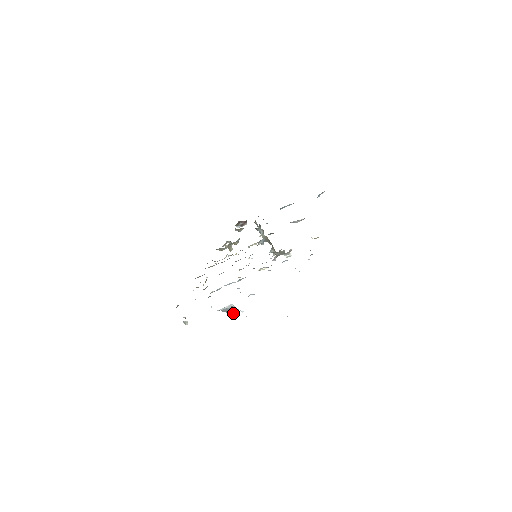
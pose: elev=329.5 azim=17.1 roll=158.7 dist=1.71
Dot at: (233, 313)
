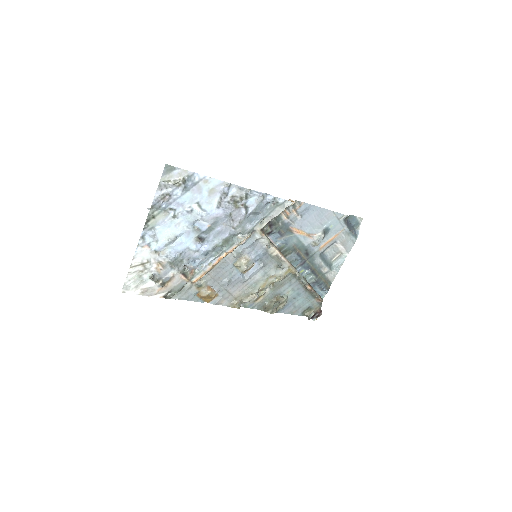
Dot at: occluded
